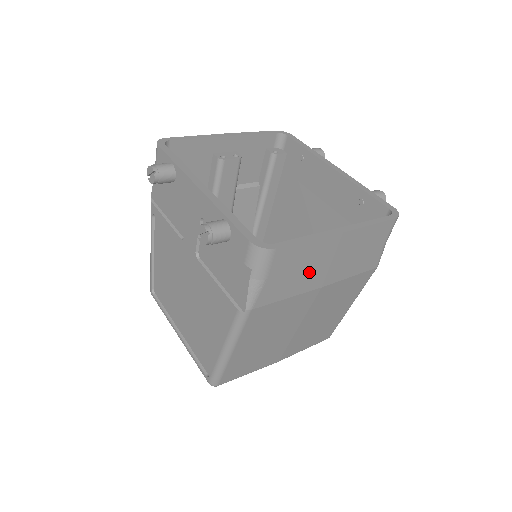
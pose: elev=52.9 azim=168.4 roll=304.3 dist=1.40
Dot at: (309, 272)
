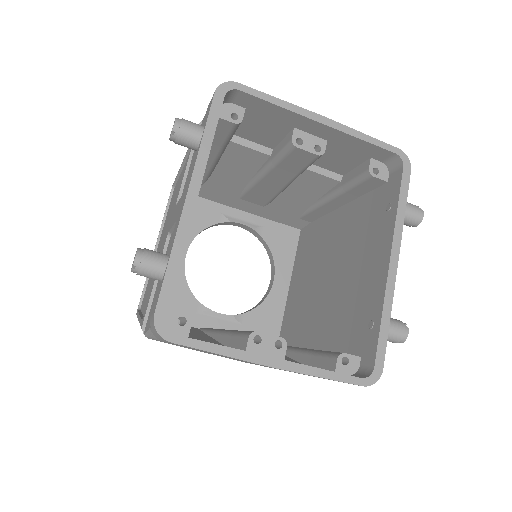
Dot at: occluded
